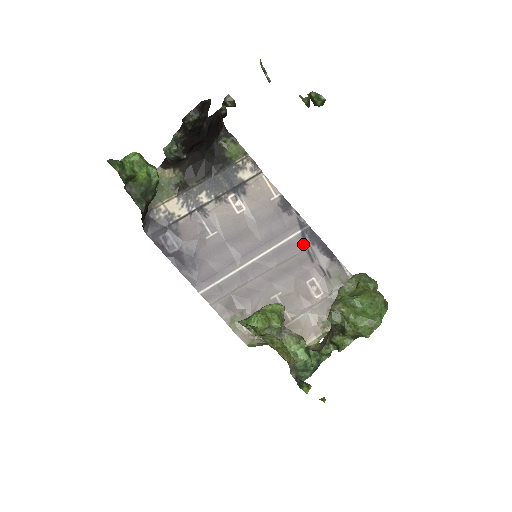
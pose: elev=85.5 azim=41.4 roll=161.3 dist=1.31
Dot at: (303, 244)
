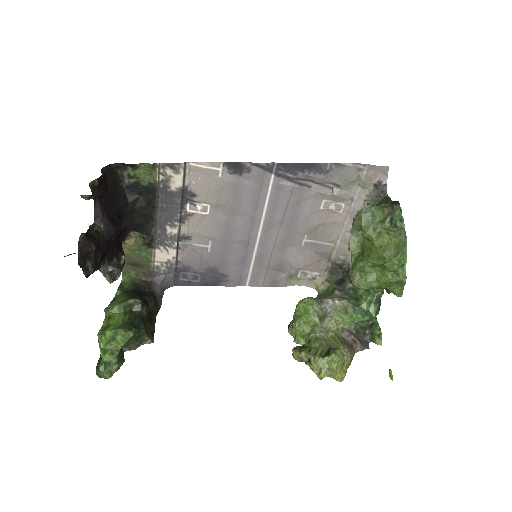
Dot at: (287, 183)
